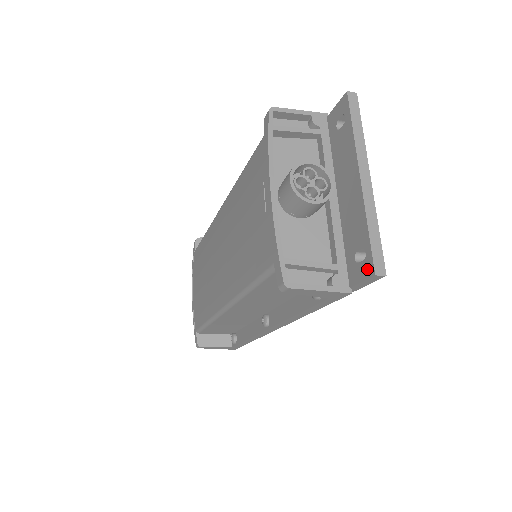
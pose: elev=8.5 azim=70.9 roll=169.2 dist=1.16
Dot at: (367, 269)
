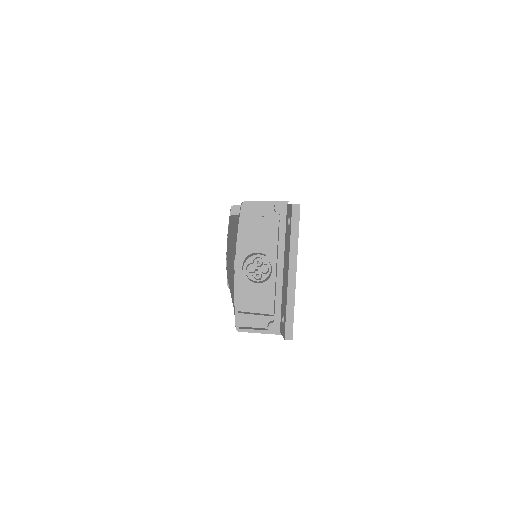
Dot at: (283, 332)
